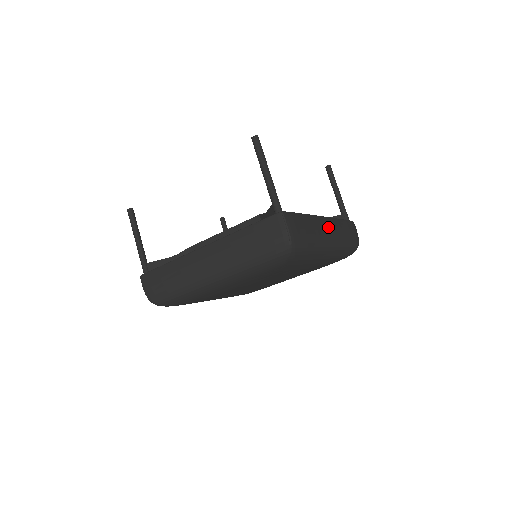
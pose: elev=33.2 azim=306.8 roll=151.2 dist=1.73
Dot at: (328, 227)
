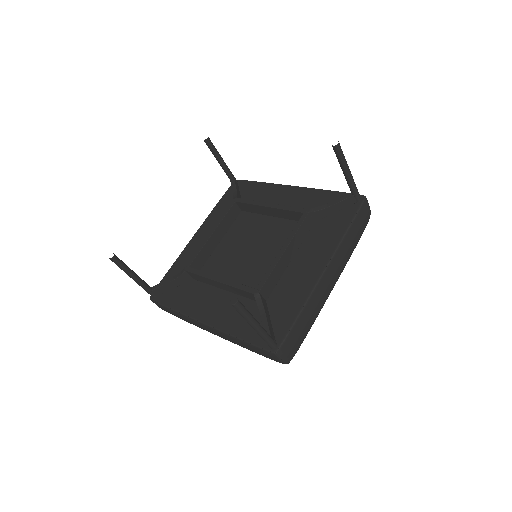
Dot at: (329, 279)
